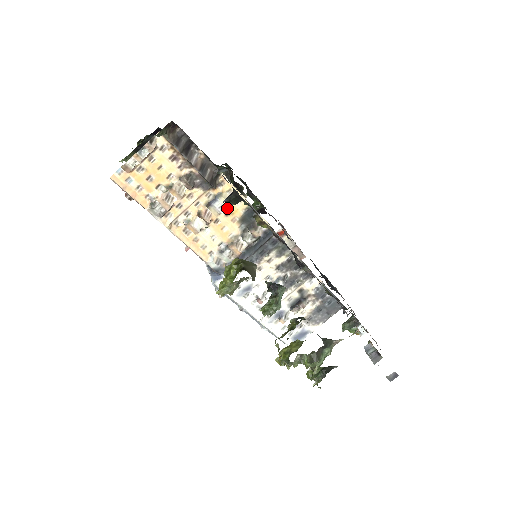
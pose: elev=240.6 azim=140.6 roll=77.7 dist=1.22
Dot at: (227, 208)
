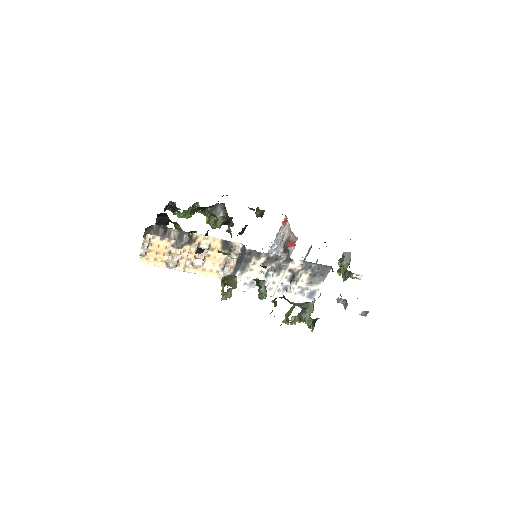
Dot at: (210, 247)
